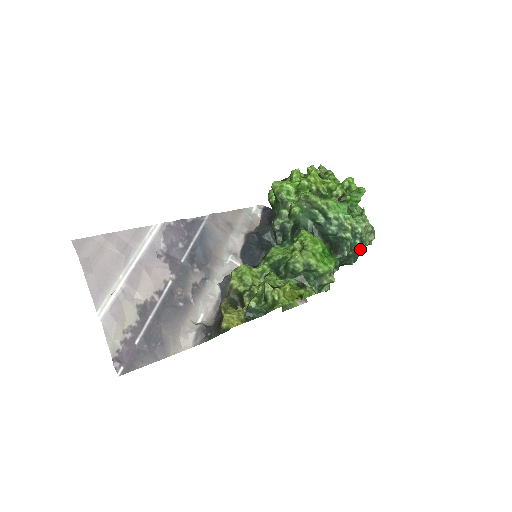
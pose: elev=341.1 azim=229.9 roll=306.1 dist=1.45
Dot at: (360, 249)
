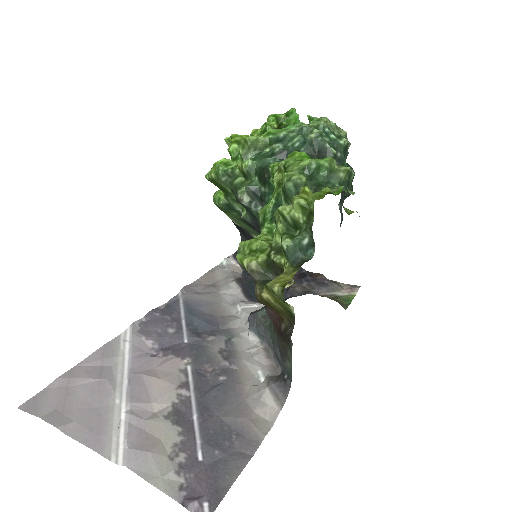
Dot at: (343, 141)
